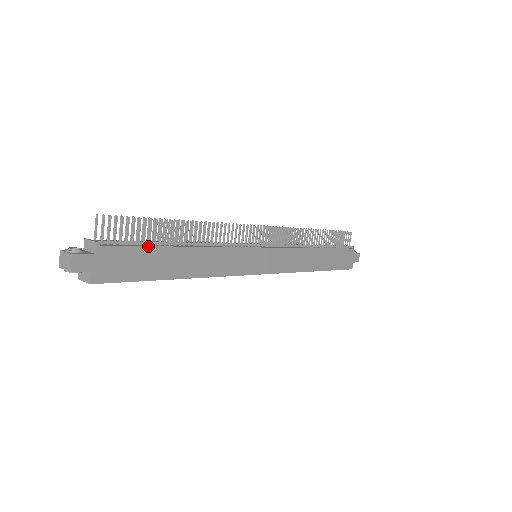
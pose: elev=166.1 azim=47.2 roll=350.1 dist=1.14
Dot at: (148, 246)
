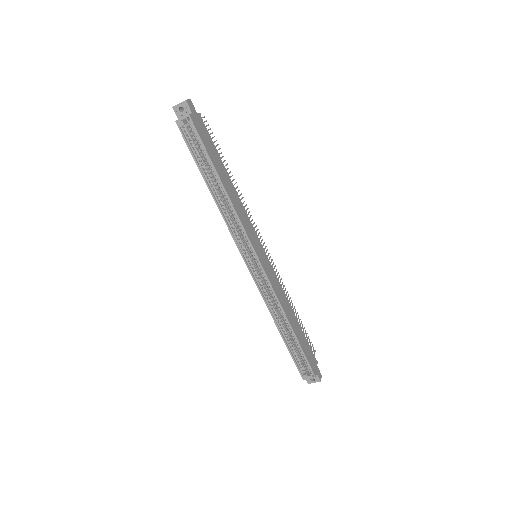
Dot at: occluded
